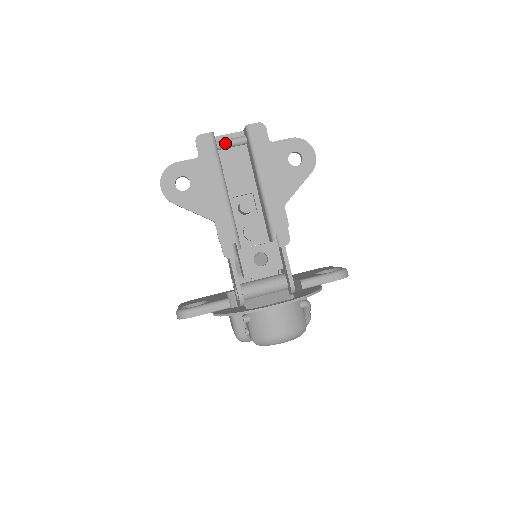
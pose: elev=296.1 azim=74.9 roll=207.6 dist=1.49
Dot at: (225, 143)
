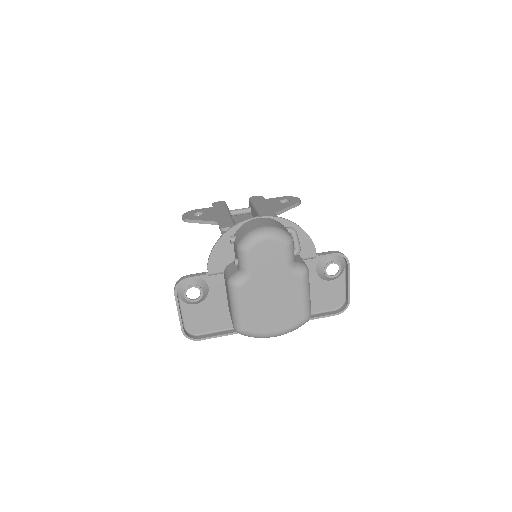
Dot at: (235, 210)
